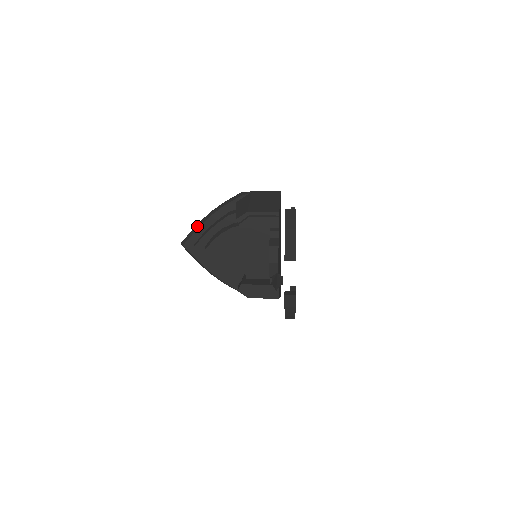
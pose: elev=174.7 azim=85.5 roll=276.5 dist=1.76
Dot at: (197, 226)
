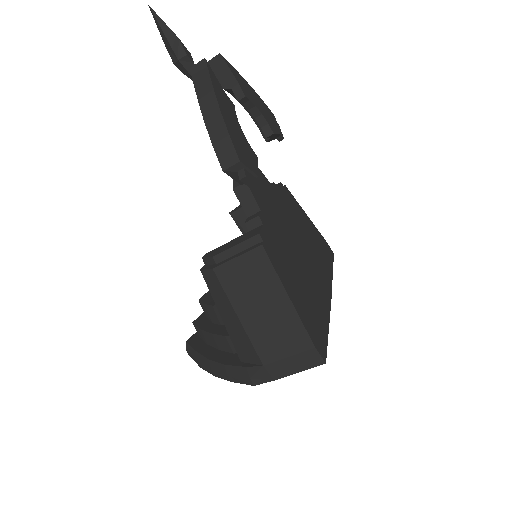
Dot at: occluded
